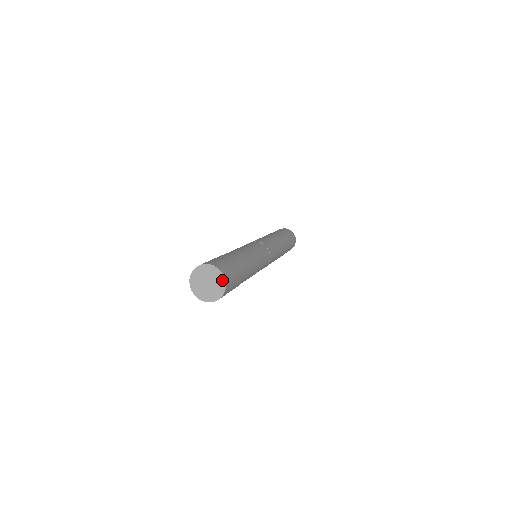
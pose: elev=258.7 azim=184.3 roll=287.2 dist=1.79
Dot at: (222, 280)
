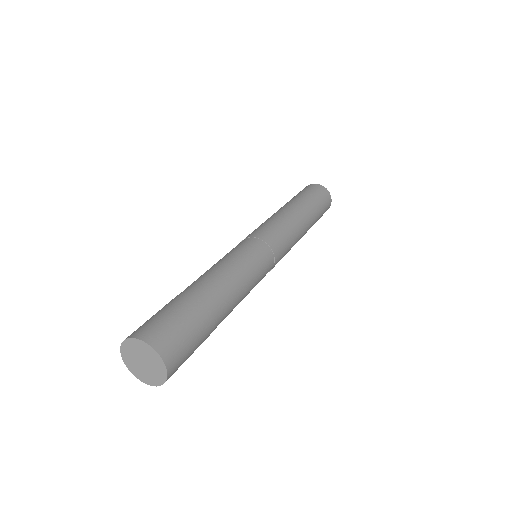
Dot at: (151, 351)
